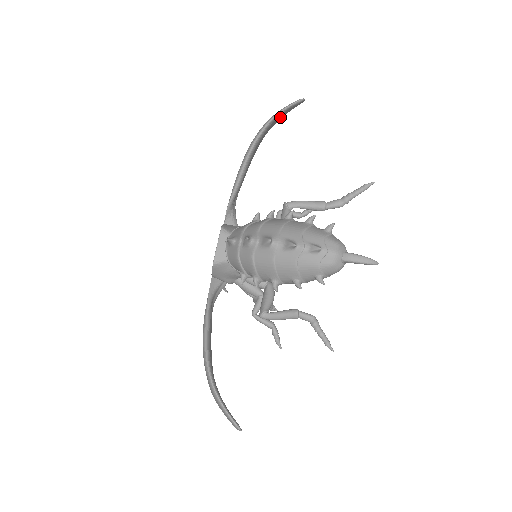
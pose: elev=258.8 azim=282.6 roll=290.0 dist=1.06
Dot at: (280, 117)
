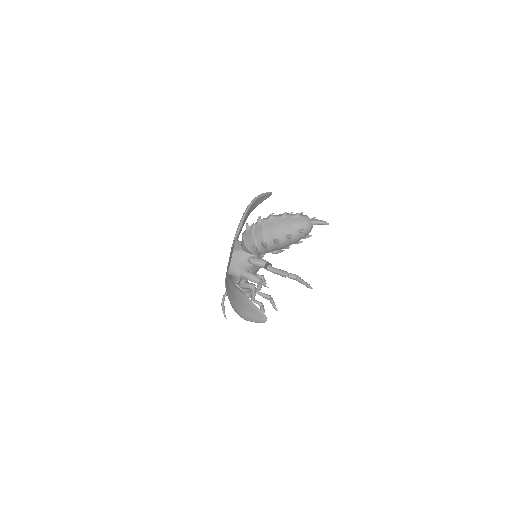
Dot at: (260, 201)
